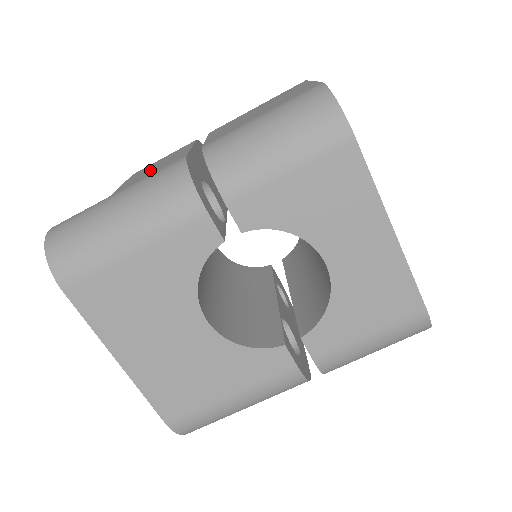
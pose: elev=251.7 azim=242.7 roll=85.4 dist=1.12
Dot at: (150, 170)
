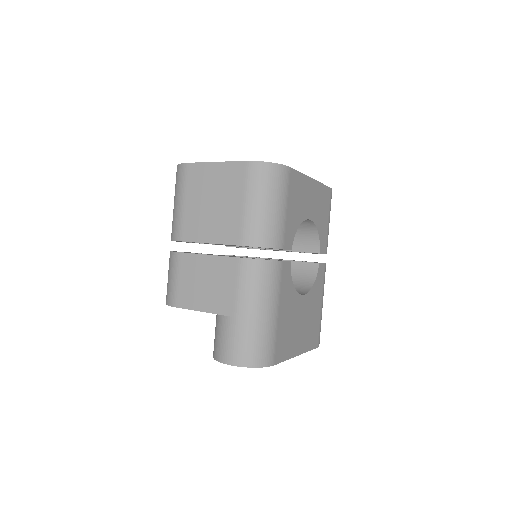
Dot at: (212, 288)
